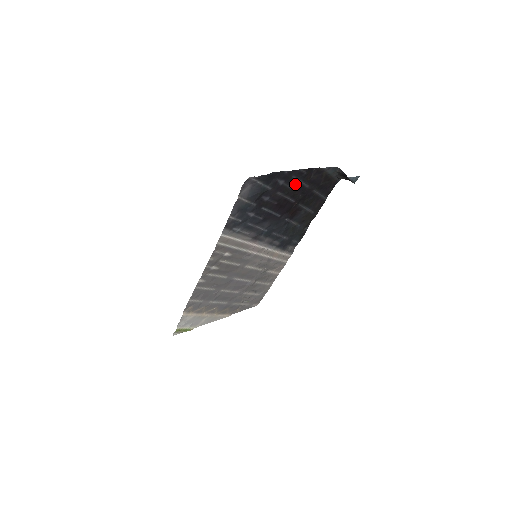
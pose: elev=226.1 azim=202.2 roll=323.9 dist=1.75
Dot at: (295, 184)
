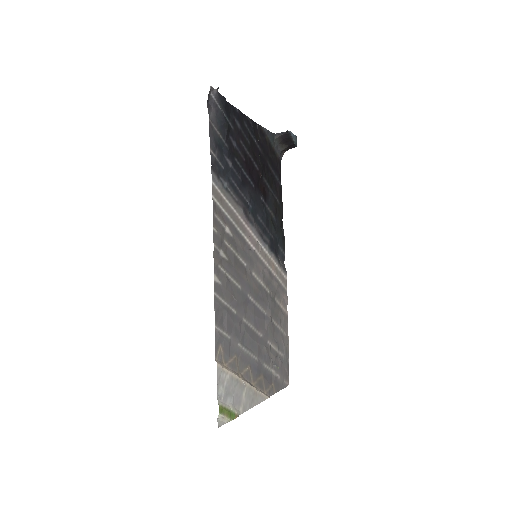
Dot at: (250, 139)
